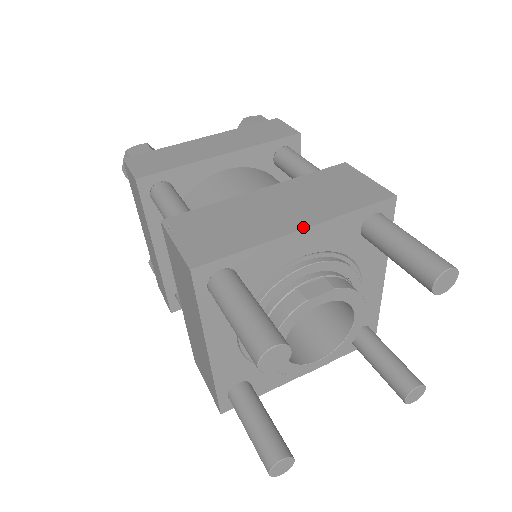
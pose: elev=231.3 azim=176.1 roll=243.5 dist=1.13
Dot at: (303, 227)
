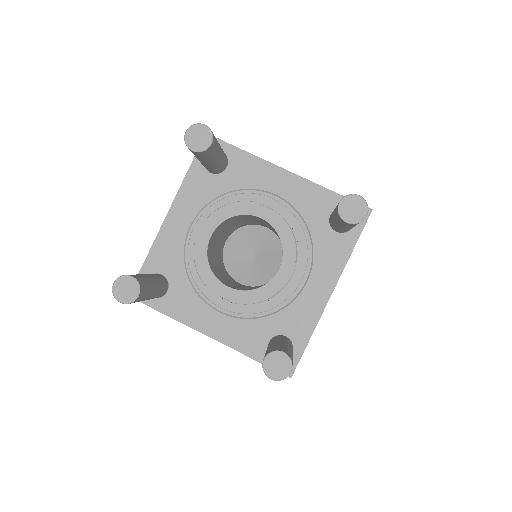
Dot at: (168, 213)
